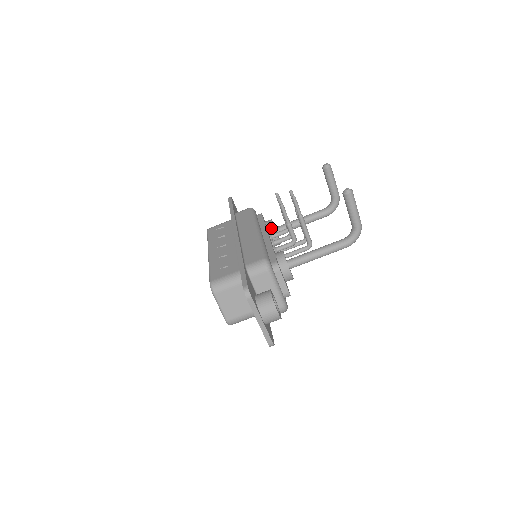
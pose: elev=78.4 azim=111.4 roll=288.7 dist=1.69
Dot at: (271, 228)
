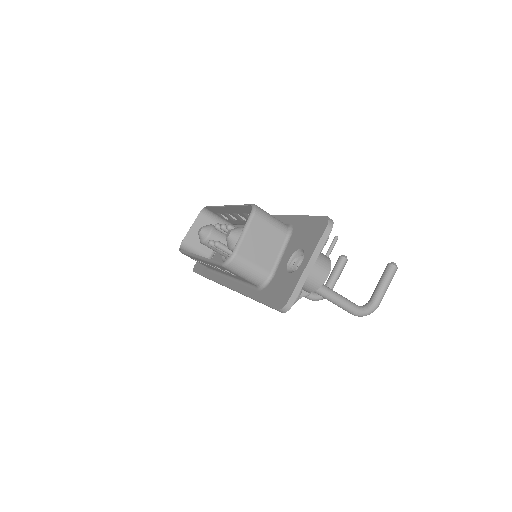
Dot at: occluded
